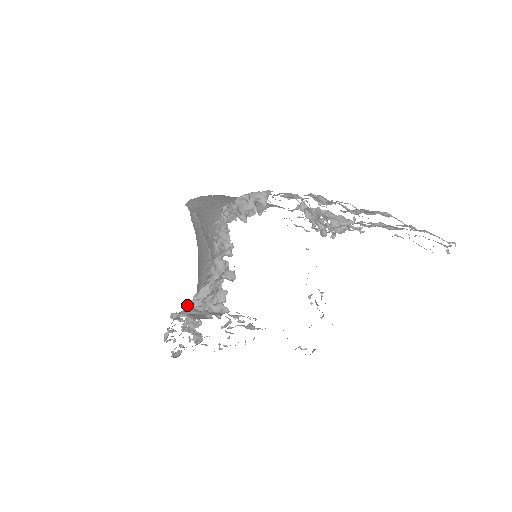
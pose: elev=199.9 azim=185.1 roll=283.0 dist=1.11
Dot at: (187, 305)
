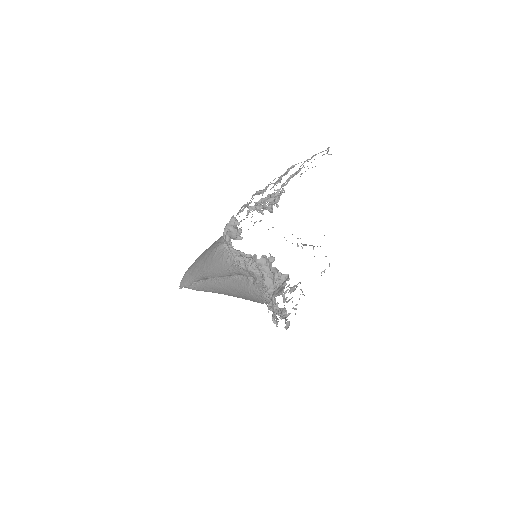
Dot at: (268, 296)
